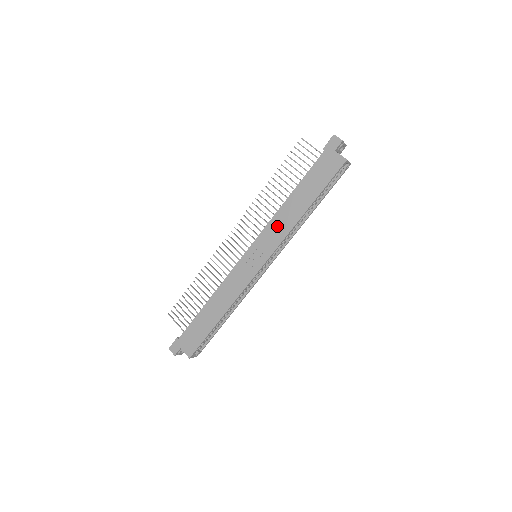
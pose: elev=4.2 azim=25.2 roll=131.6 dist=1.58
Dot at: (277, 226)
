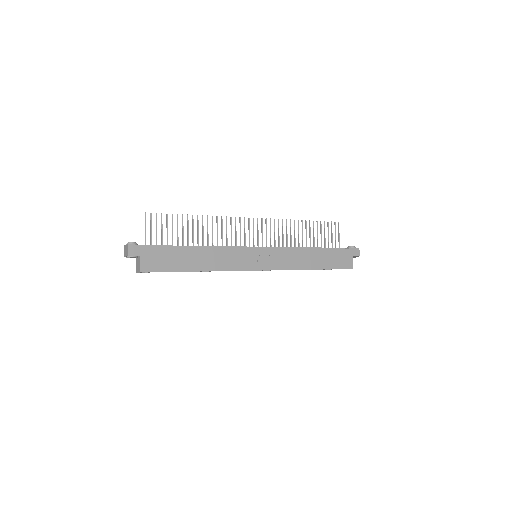
Dot at: (291, 257)
